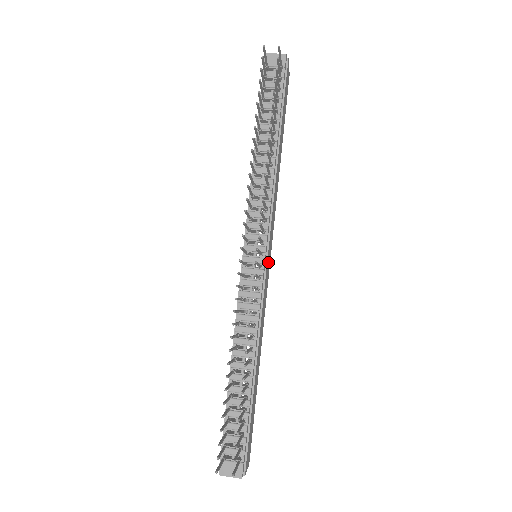
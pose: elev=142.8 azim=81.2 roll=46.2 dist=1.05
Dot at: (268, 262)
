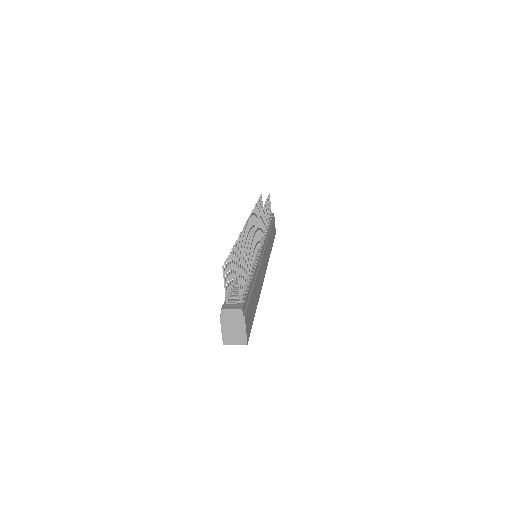
Dot at: (264, 261)
